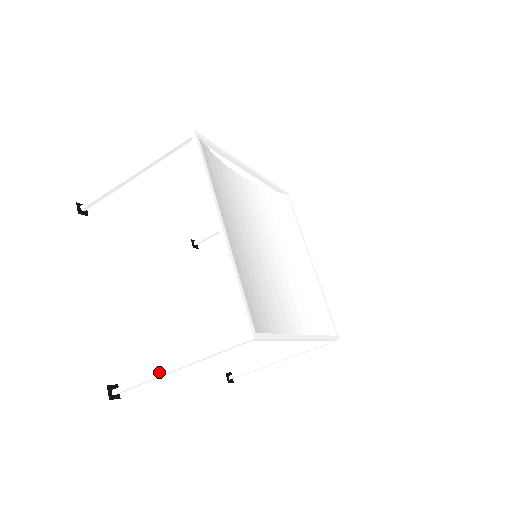
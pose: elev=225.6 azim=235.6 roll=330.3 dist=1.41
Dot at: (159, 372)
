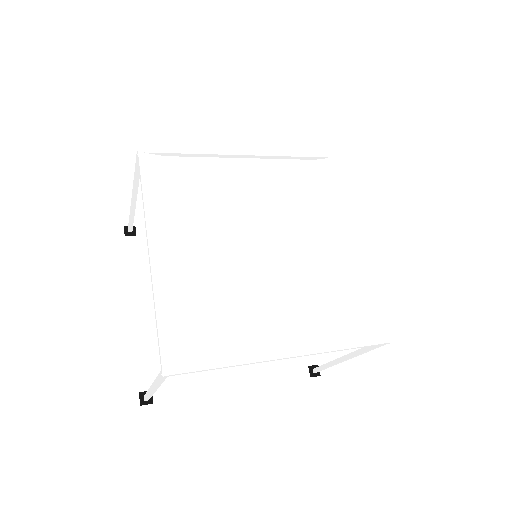
Dot at: (149, 390)
